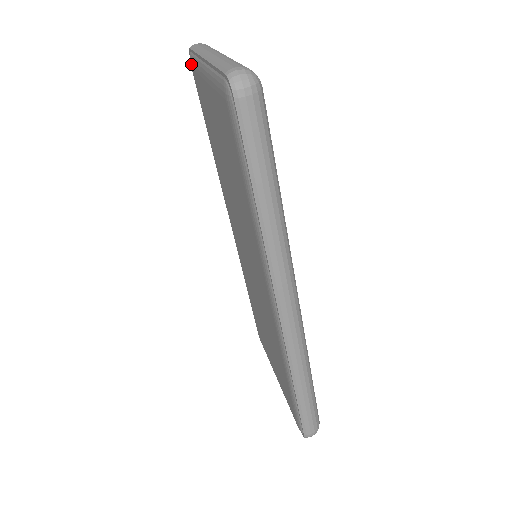
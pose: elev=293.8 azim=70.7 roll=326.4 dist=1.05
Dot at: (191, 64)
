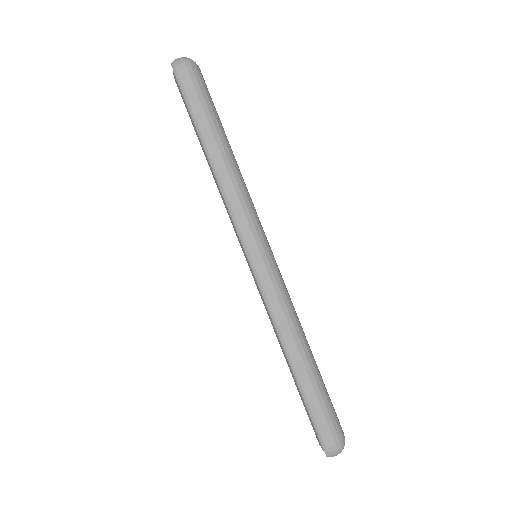
Dot at: occluded
